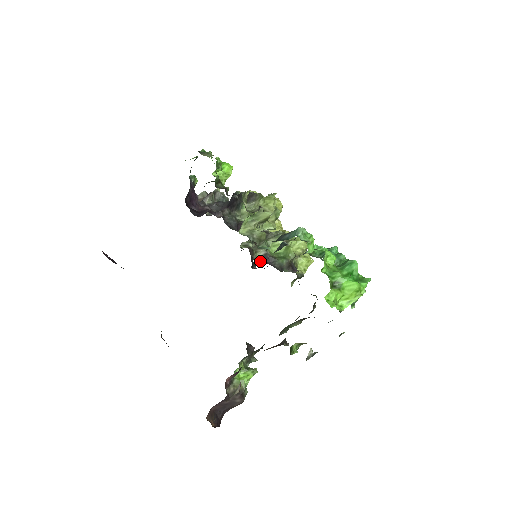
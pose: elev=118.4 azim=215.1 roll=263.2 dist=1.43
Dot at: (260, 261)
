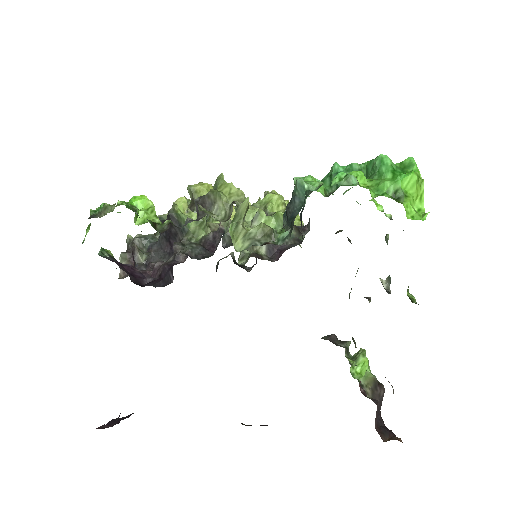
Dot at: (272, 256)
